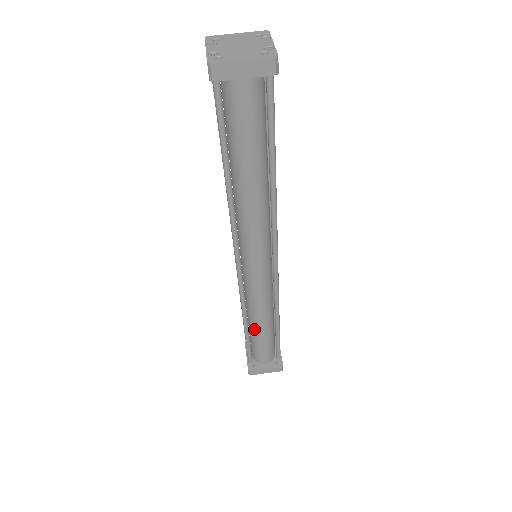
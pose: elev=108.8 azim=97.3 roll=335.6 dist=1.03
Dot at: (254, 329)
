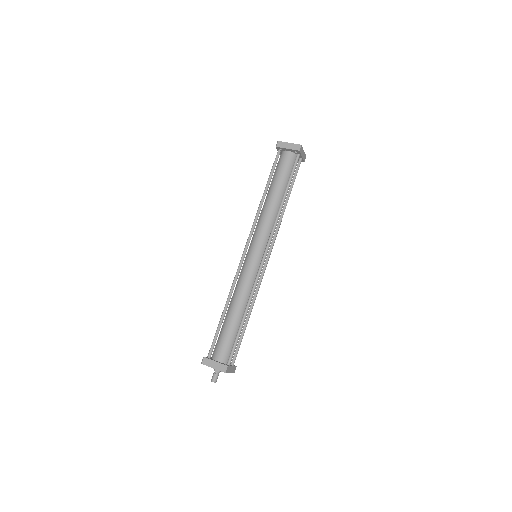
Dot at: (228, 315)
